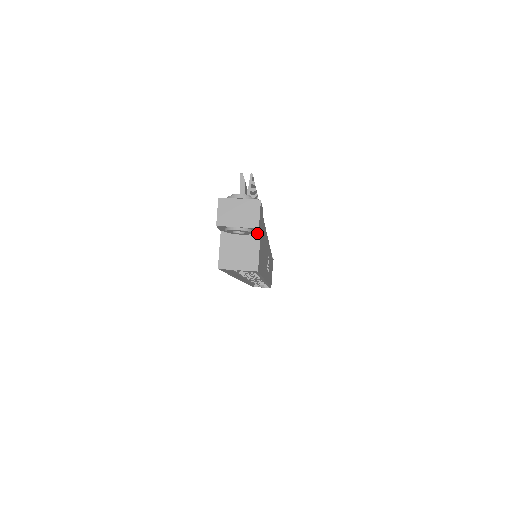
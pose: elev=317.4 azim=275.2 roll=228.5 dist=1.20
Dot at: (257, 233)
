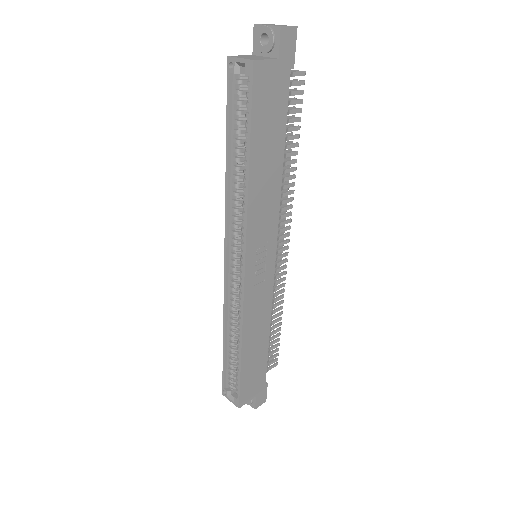
Dot at: (276, 58)
